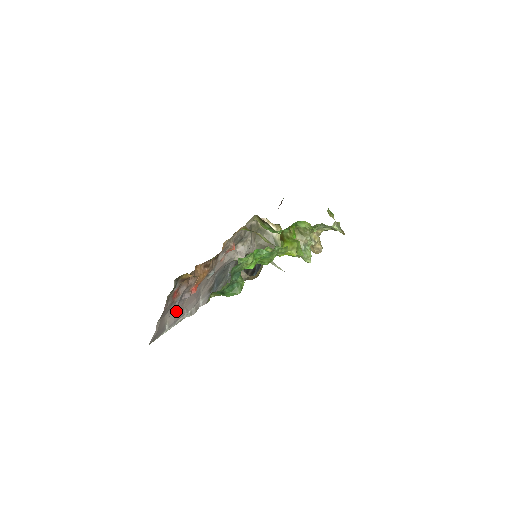
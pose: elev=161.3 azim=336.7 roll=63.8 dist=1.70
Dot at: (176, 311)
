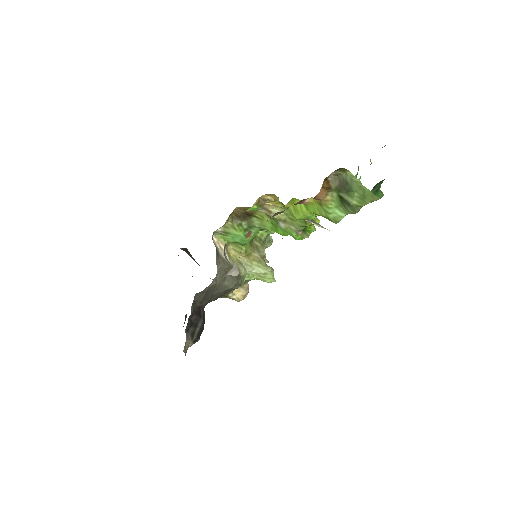
Dot at: occluded
